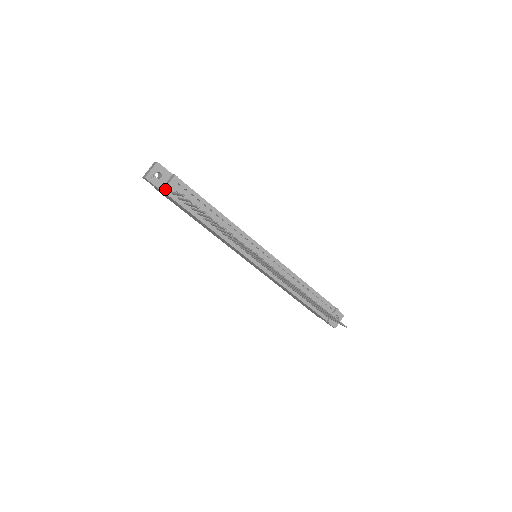
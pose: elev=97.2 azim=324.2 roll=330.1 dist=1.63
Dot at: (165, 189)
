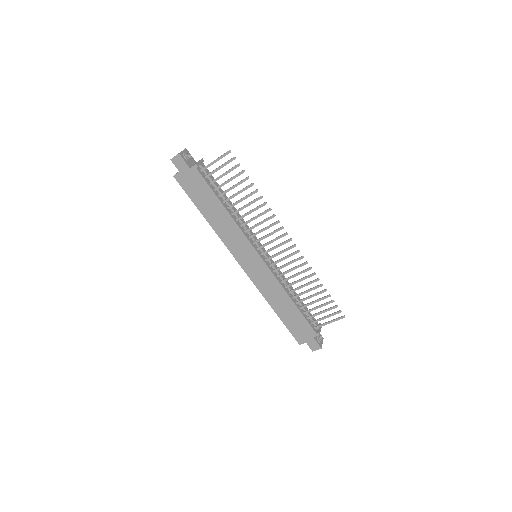
Dot at: (197, 164)
